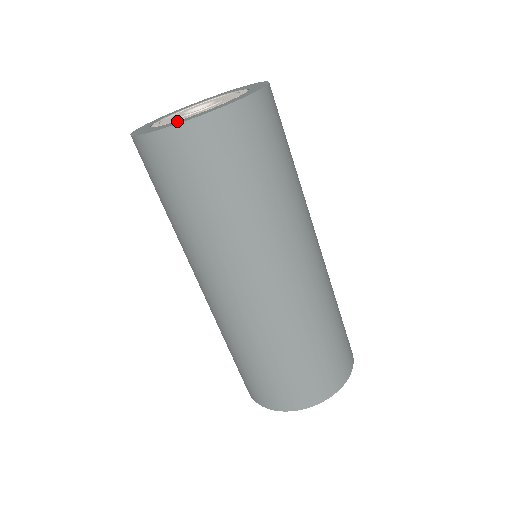
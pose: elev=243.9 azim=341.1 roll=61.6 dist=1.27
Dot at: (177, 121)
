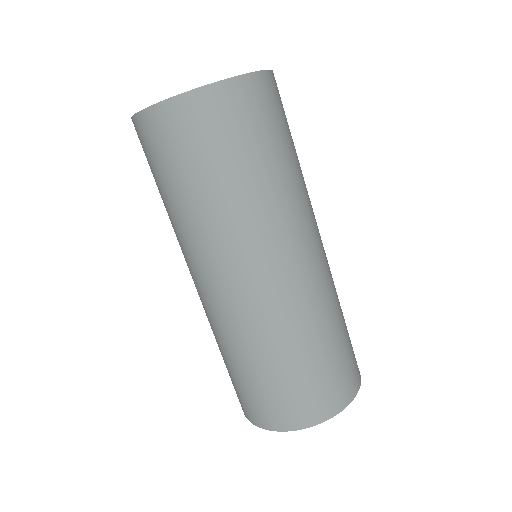
Dot at: occluded
